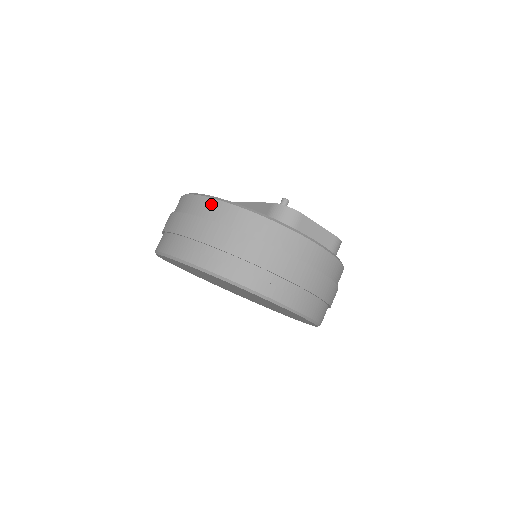
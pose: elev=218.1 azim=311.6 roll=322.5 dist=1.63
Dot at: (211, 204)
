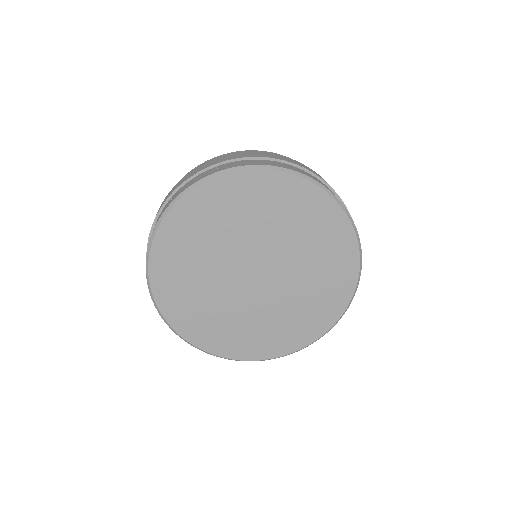
Dot at: occluded
